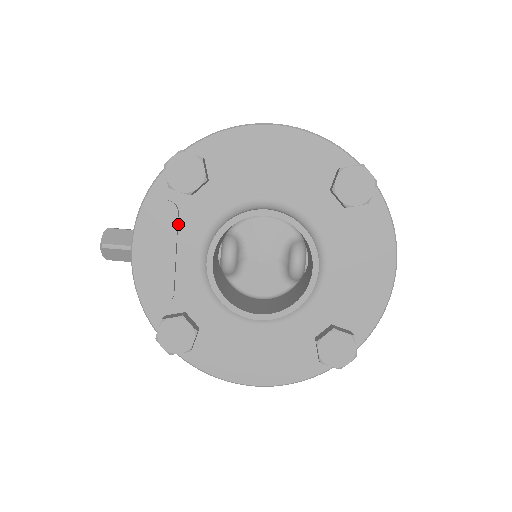
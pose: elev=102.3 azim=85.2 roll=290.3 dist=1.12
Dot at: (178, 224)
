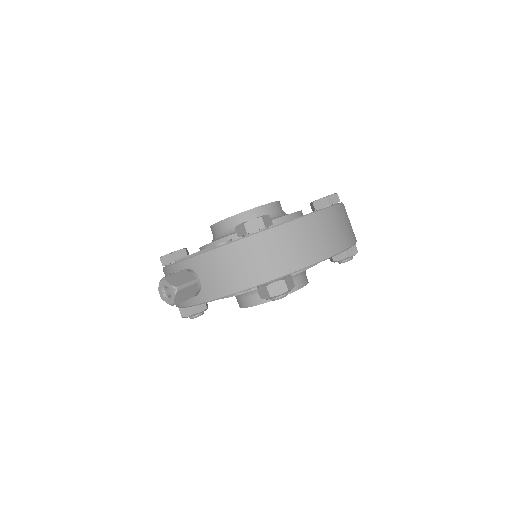
Dot at: occluded
